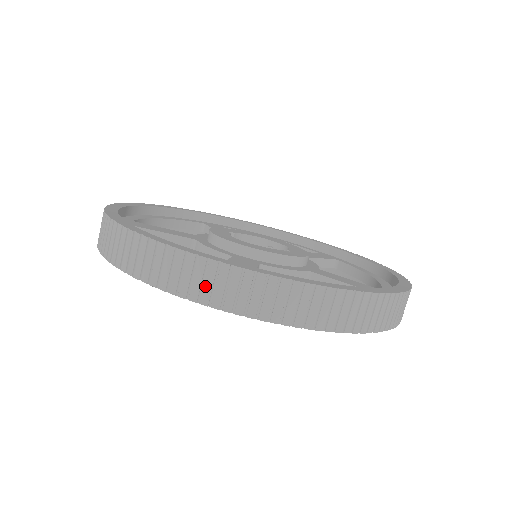
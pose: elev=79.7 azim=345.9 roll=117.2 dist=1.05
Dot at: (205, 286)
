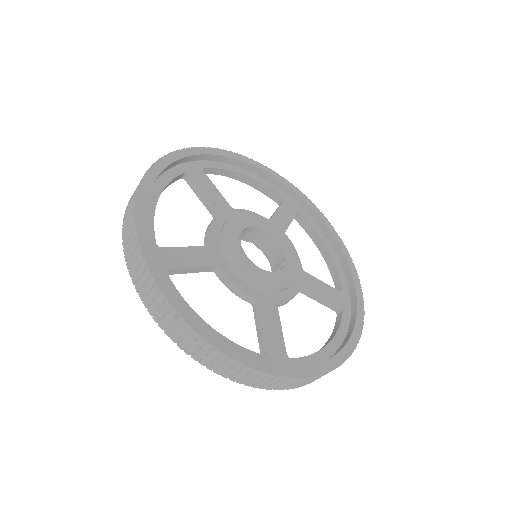
Dot at: (268, 384)
